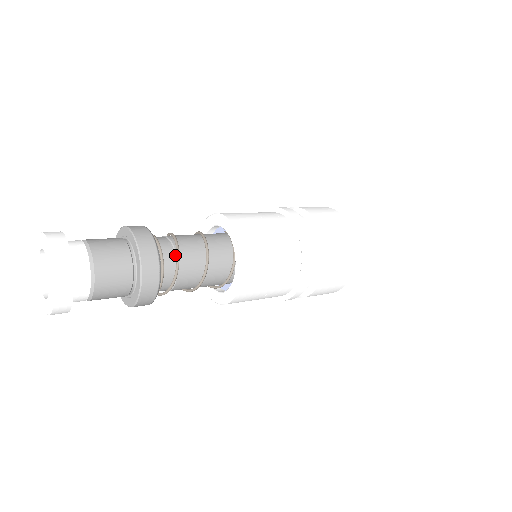
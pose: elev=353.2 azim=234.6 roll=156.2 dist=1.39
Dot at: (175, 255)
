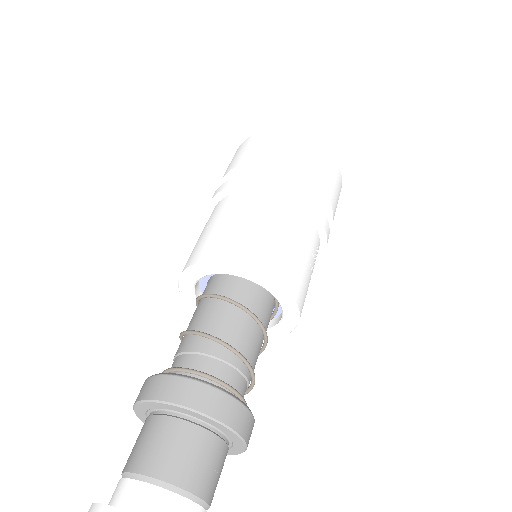
Dot at: occluded
